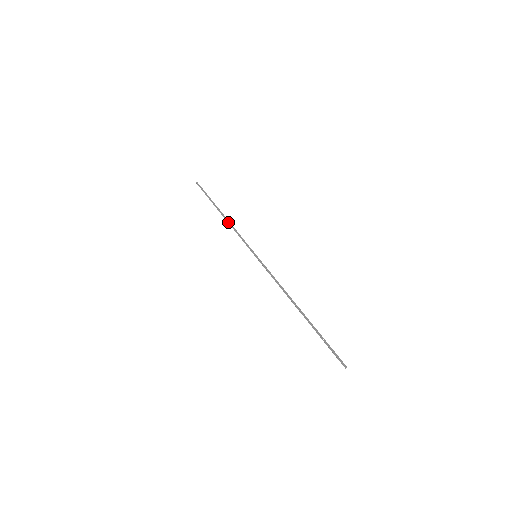
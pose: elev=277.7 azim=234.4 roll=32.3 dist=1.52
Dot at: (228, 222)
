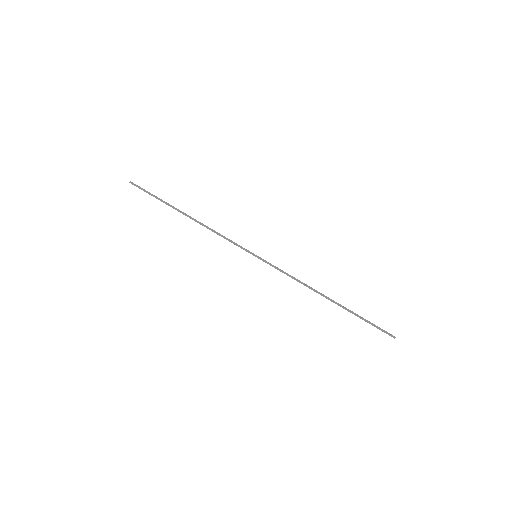
Dot at: (203, 224)
